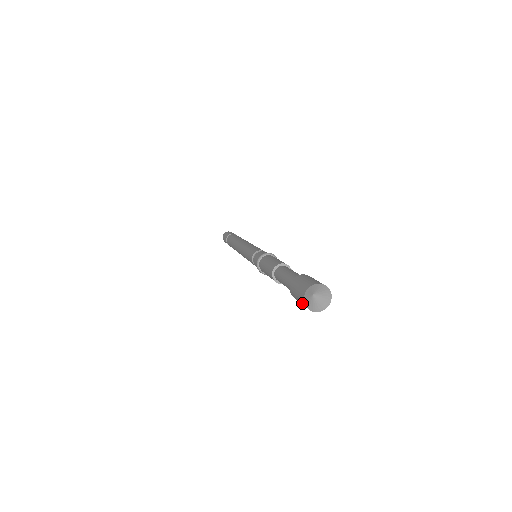
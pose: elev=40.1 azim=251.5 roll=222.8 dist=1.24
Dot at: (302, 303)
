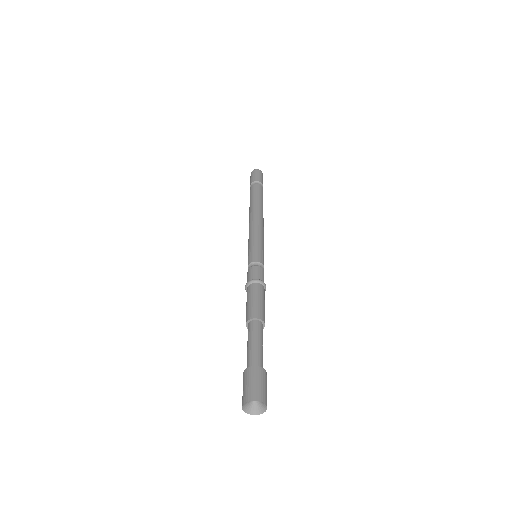
Dot at: (246, 405)
